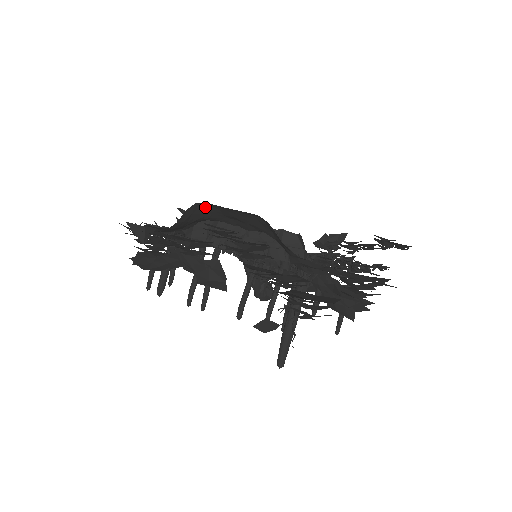
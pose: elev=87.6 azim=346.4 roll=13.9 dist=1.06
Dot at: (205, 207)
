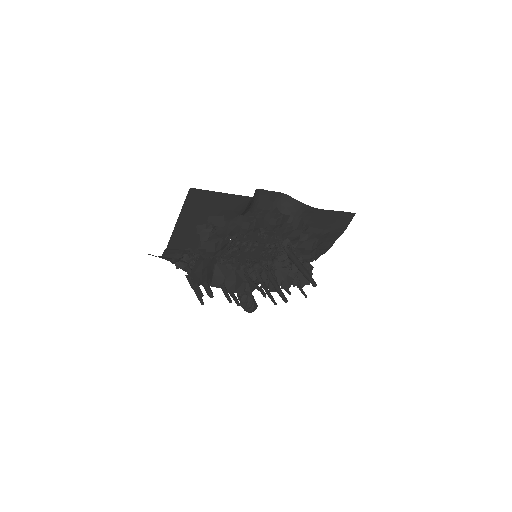
Dot at: (255, 196)
